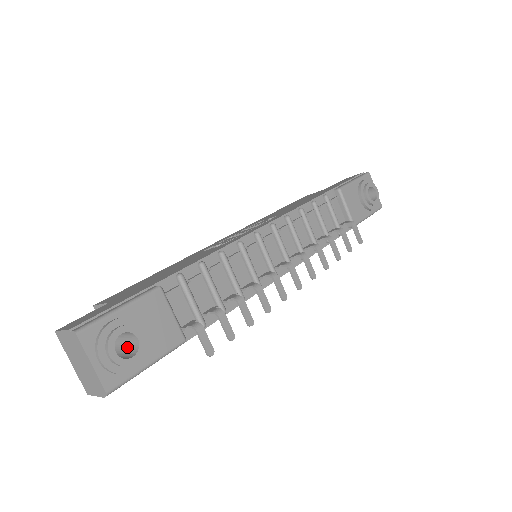
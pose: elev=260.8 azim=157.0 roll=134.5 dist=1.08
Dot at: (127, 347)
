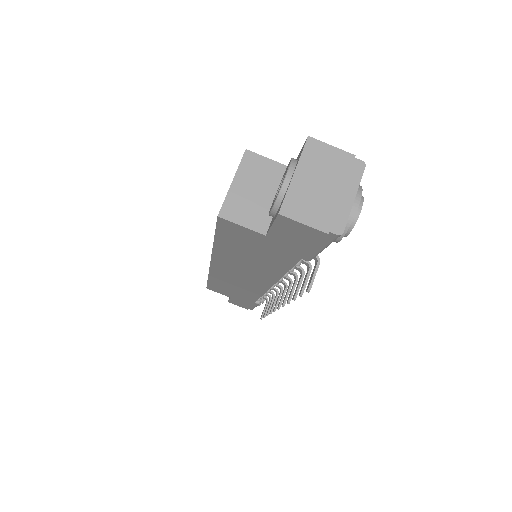
Dot at: occluded
